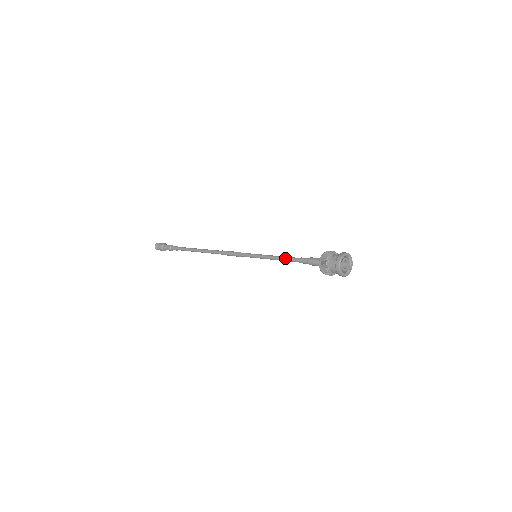
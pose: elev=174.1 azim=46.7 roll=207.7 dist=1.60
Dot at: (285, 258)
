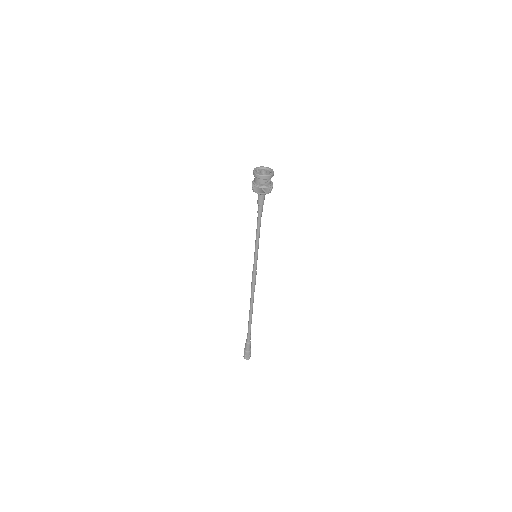
Dot at: (257, 226)
